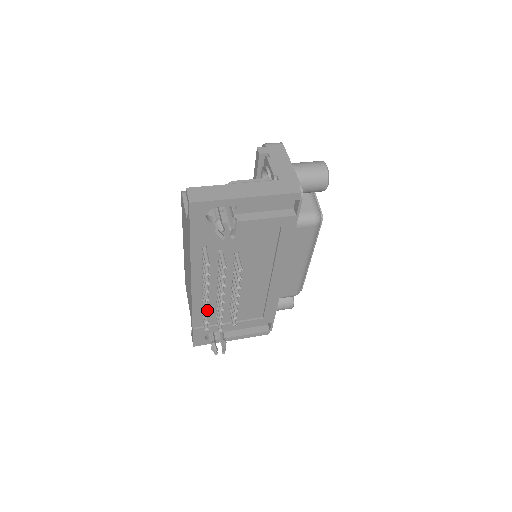
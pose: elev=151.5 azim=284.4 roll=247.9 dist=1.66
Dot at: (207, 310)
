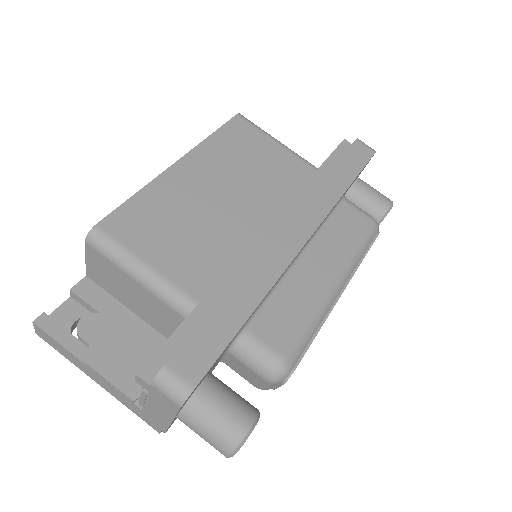
Dot at: occluded
